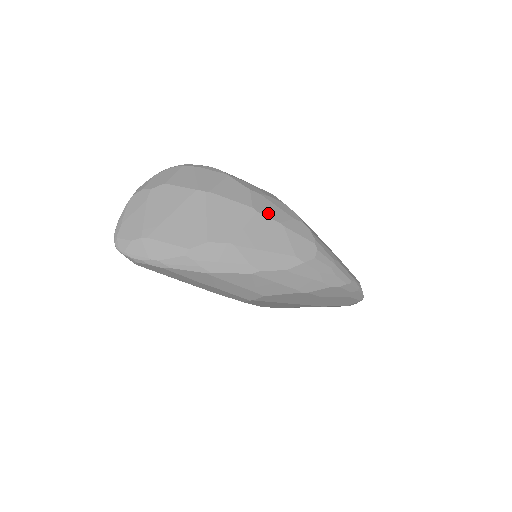
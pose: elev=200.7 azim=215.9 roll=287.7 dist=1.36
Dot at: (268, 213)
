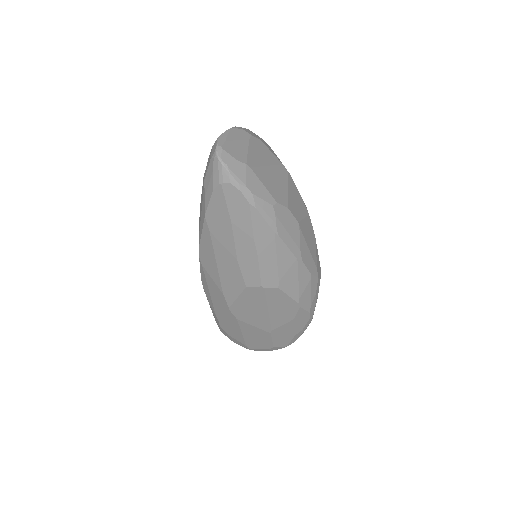
Dot at: occluded
